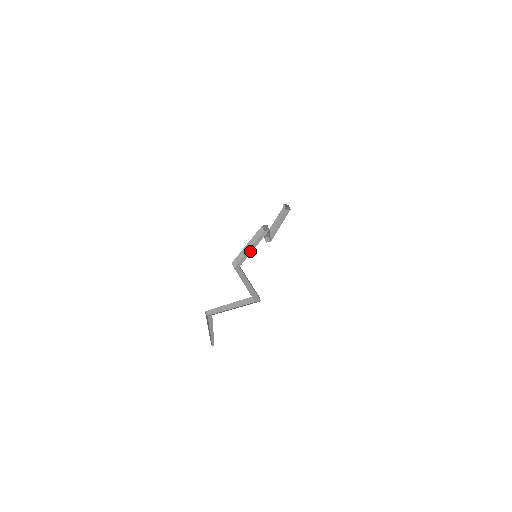
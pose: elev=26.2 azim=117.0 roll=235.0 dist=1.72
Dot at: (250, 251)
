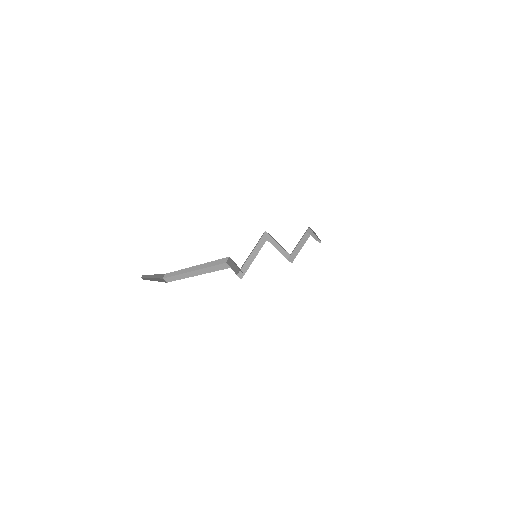
Dot at: occluded
